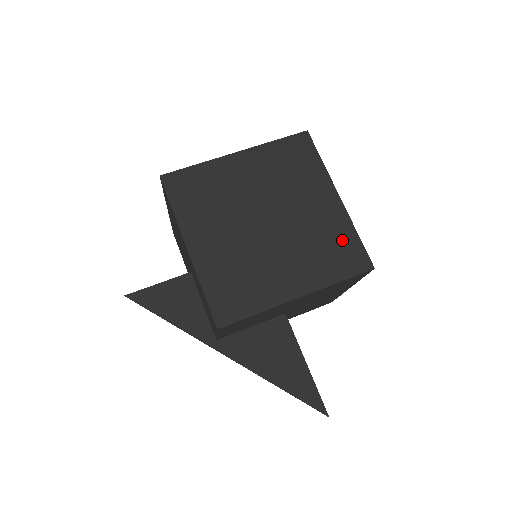
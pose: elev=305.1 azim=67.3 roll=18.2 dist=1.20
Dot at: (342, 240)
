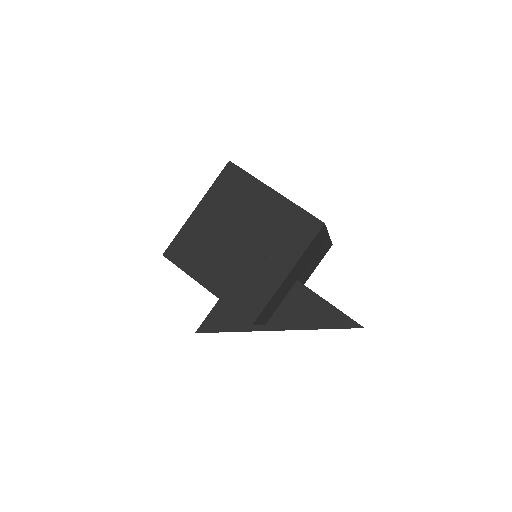
Dot at: (293, 219)
